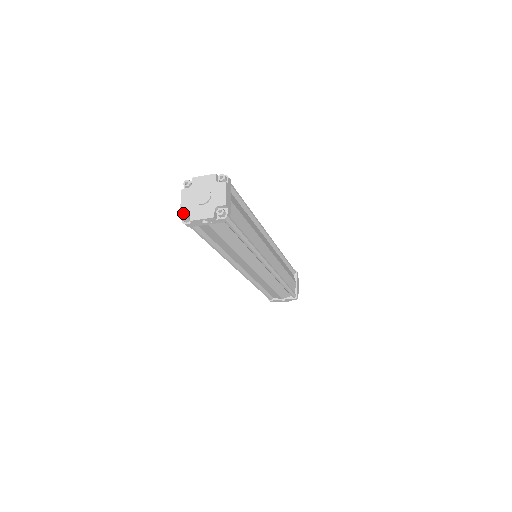
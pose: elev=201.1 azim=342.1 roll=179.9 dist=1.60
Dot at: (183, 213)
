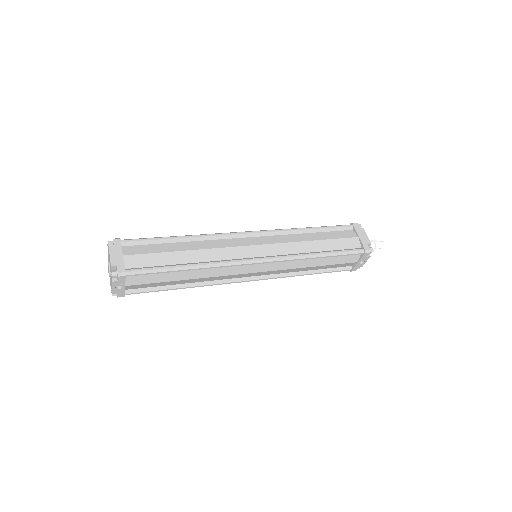
Dot at: occluded
